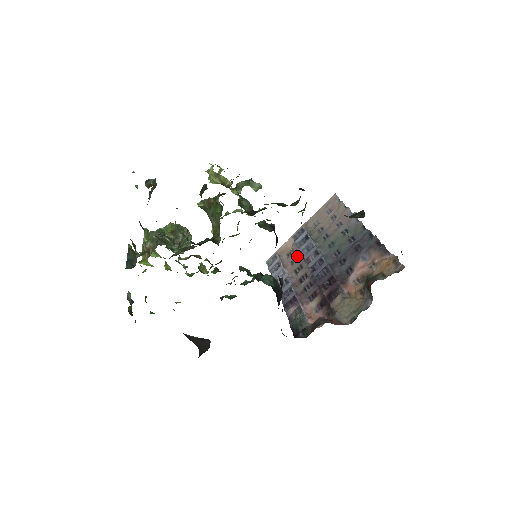
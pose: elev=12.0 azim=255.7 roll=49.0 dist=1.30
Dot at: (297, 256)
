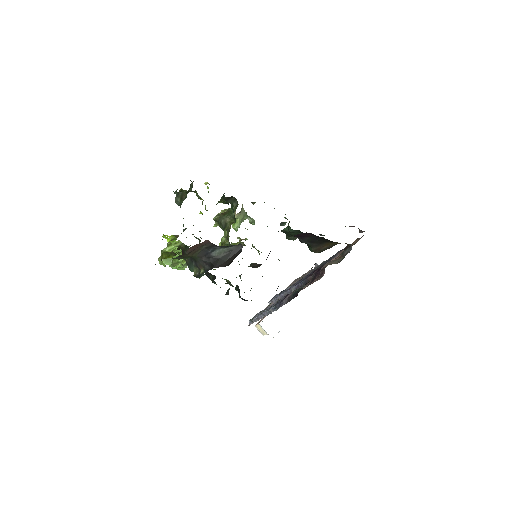
Dot at: occluded
